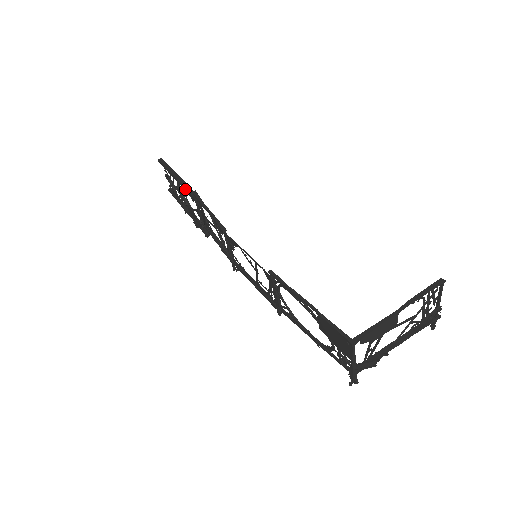
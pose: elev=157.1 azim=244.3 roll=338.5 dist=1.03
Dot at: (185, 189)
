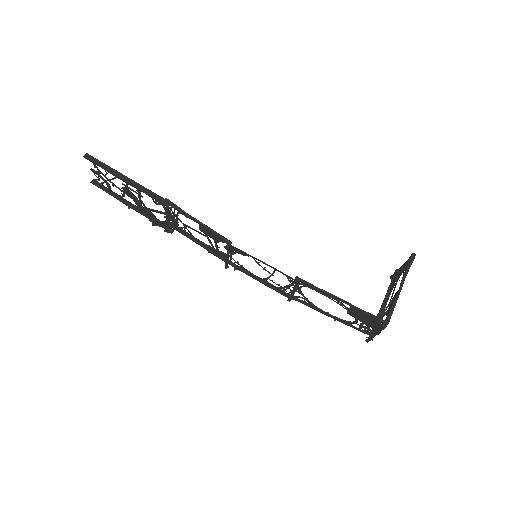
Dot at: (149, 196)
